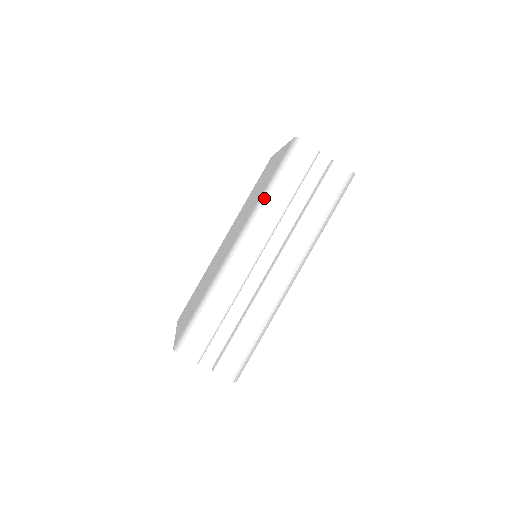
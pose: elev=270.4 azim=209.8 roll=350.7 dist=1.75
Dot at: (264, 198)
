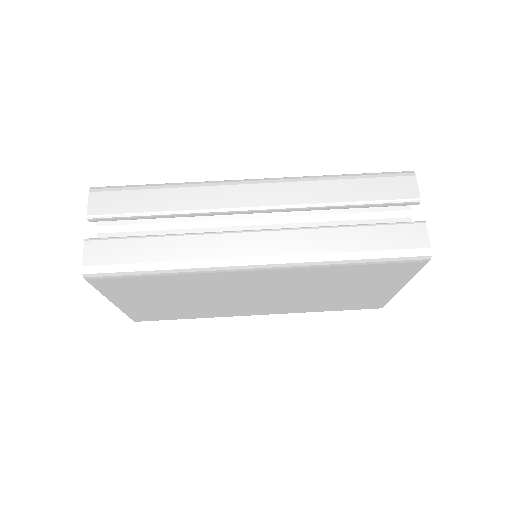
Dot at: (323, 176)
